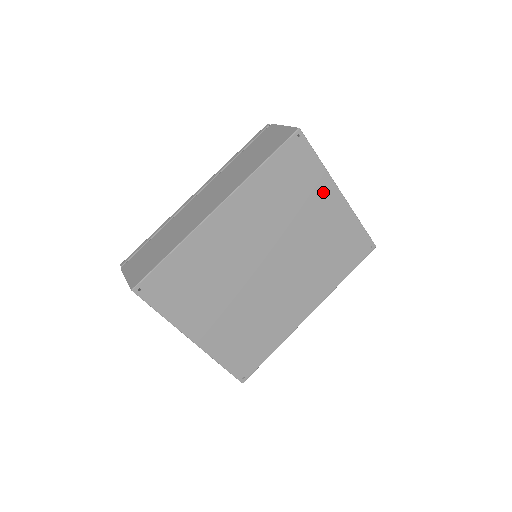
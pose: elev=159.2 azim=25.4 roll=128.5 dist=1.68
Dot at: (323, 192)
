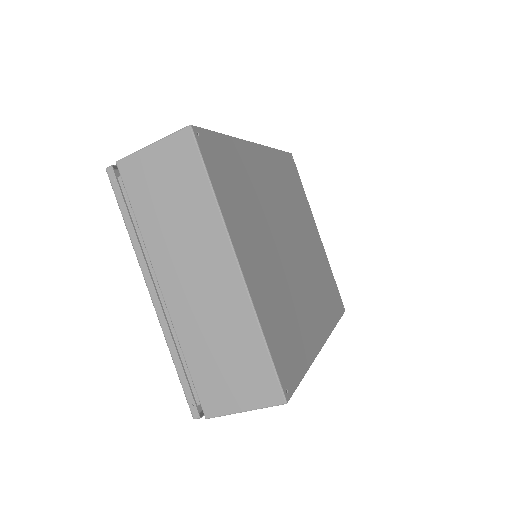
Dot at: (309, 218)
